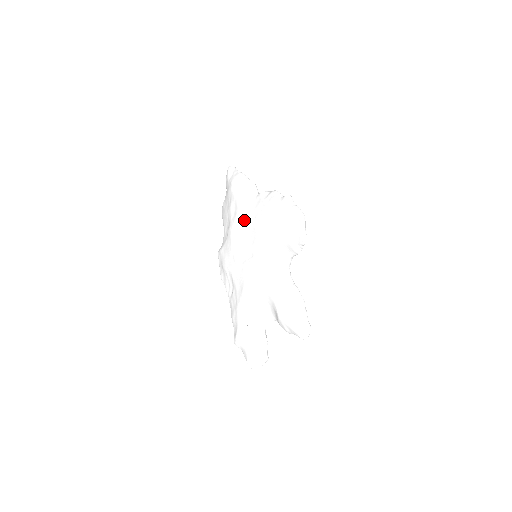
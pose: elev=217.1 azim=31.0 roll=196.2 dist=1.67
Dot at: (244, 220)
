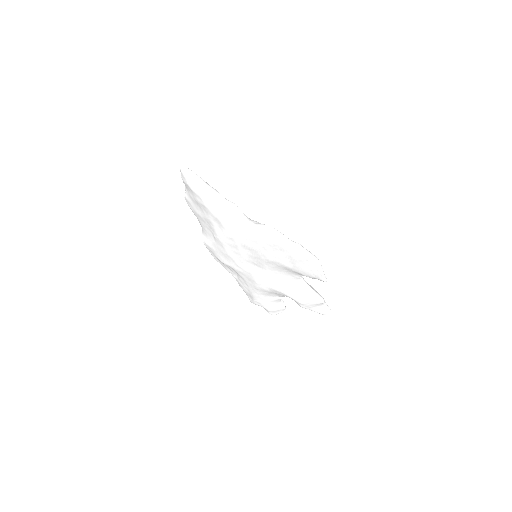
Dot at: (239, 242)
